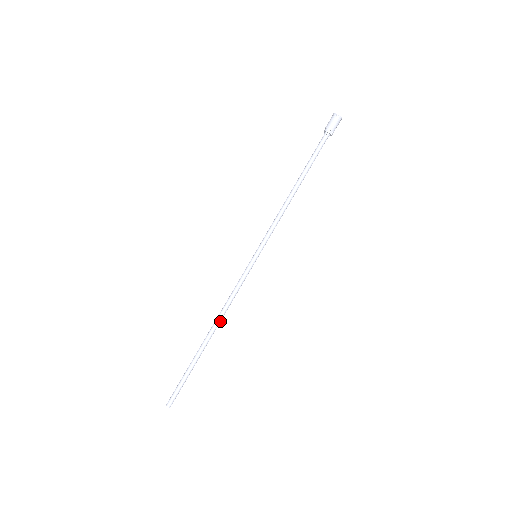
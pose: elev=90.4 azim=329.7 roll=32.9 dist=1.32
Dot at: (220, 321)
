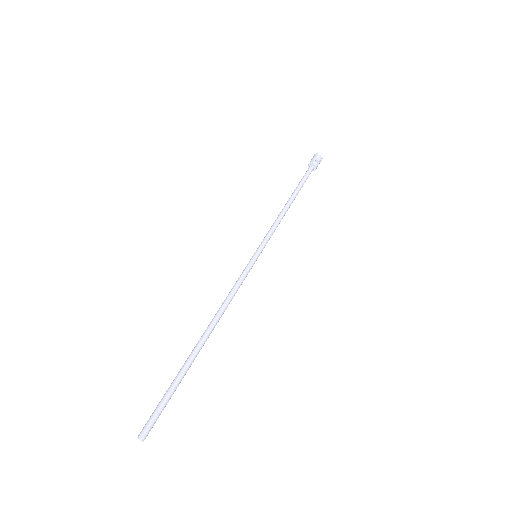
Dot at: (216, 319)
